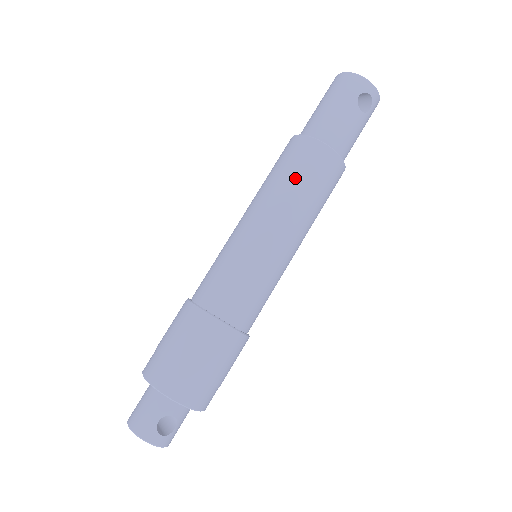
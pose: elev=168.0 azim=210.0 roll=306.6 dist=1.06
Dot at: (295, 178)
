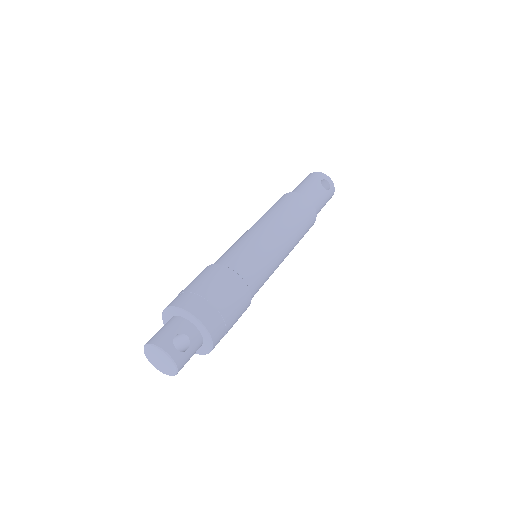
Dot at: (284, 207)
